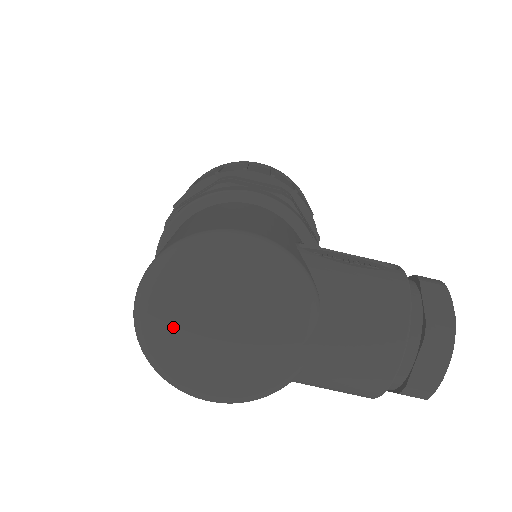
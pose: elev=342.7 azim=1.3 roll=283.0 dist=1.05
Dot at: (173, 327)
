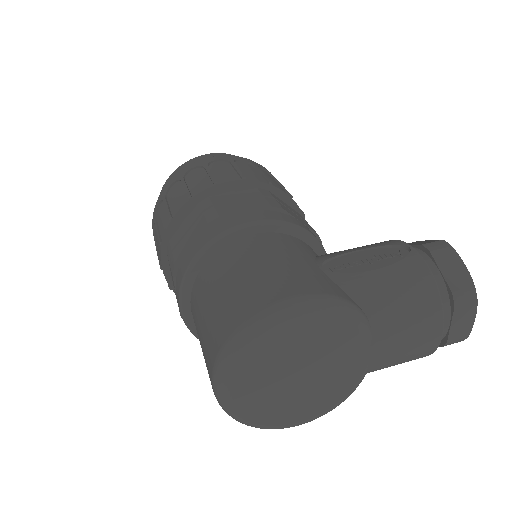
Dot at: (257, 395)
